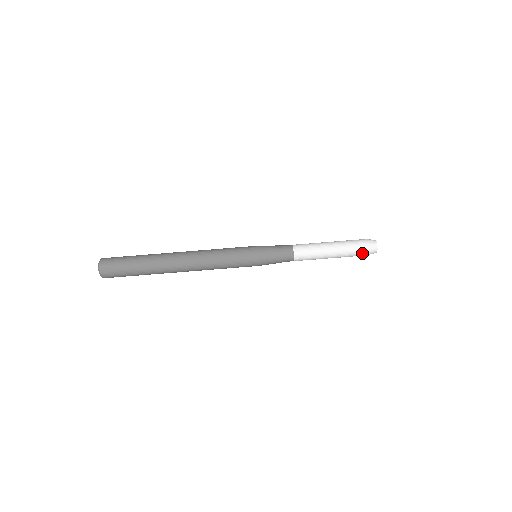
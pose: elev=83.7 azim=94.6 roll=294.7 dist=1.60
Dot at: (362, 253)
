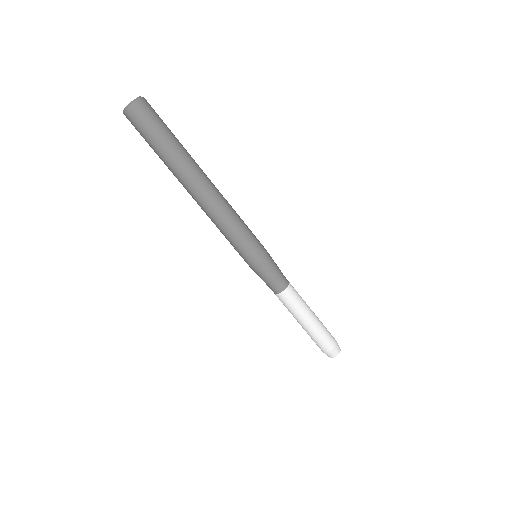
Dot at: (318, 346)
